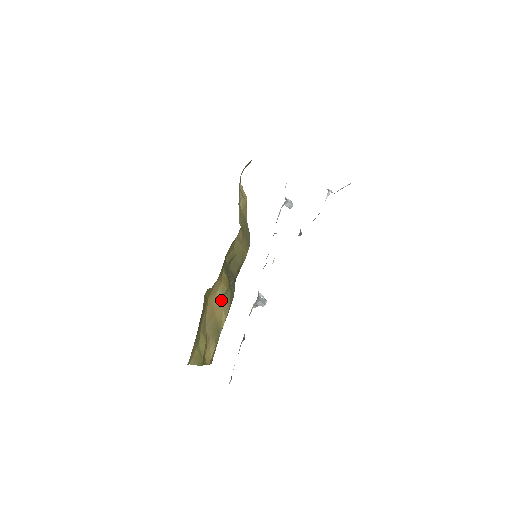
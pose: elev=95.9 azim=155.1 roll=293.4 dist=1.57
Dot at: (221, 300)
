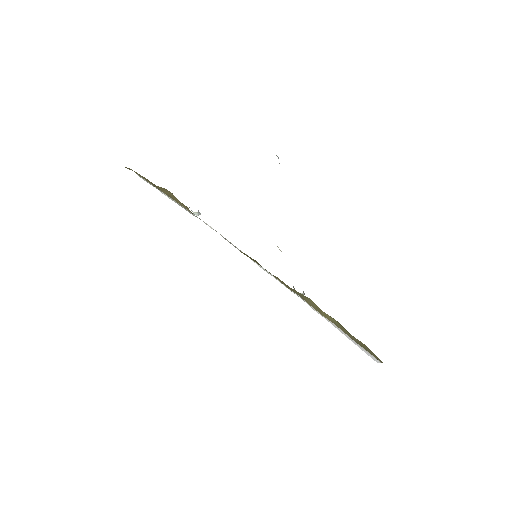
Dot at: occluded
